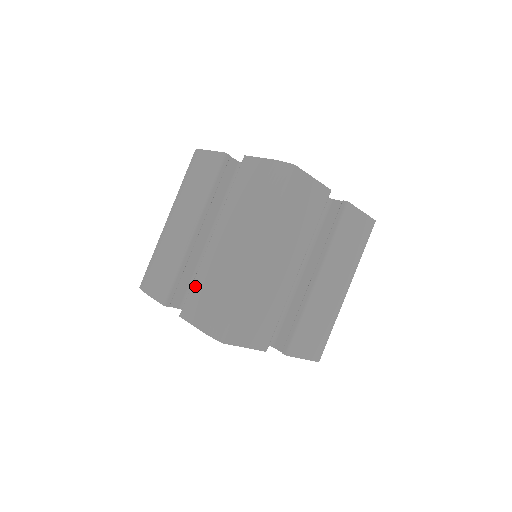
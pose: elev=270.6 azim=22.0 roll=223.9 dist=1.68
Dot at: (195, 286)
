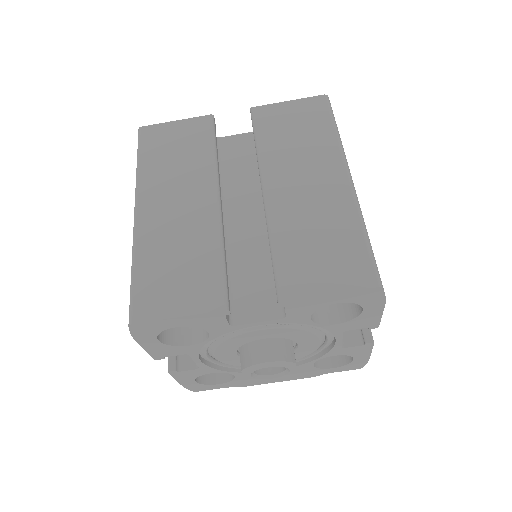
Dot at: occluded
